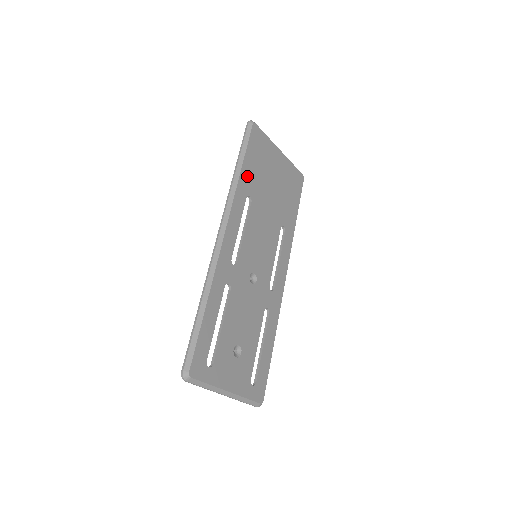
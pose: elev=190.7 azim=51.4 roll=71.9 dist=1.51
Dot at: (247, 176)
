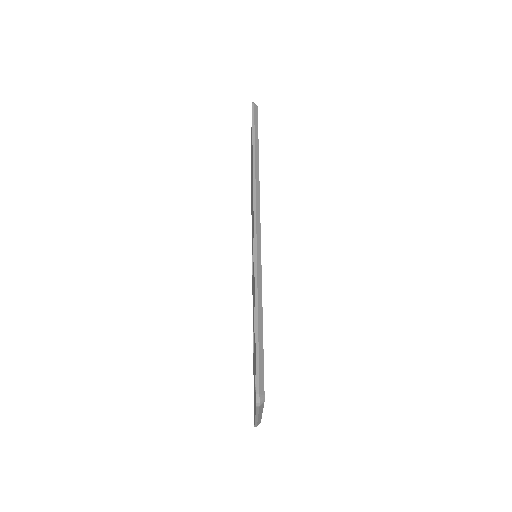
Dot at: occluded
